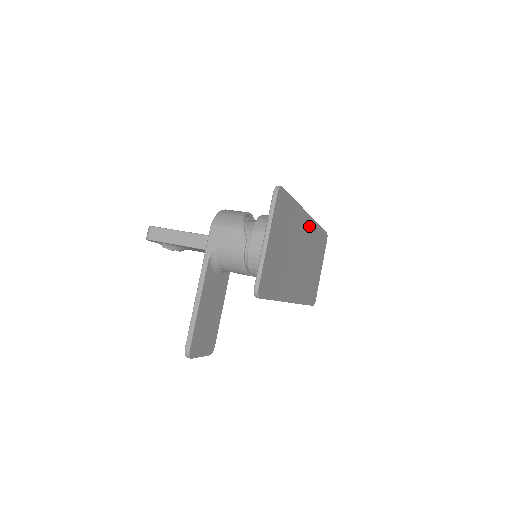
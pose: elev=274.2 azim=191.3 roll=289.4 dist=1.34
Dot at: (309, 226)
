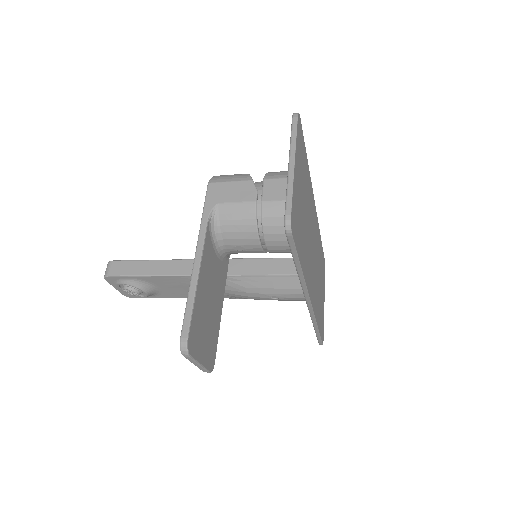
Dot at: (315, 221)
